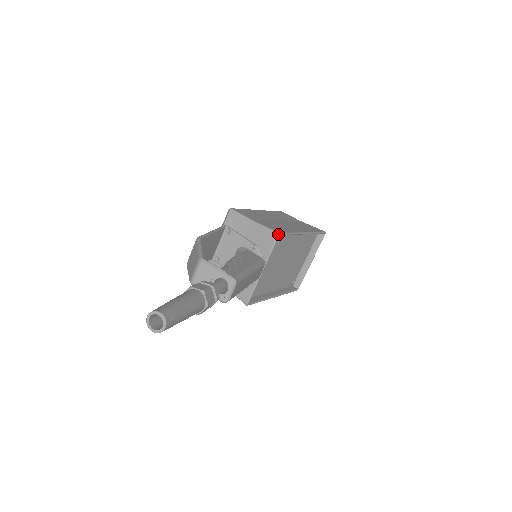
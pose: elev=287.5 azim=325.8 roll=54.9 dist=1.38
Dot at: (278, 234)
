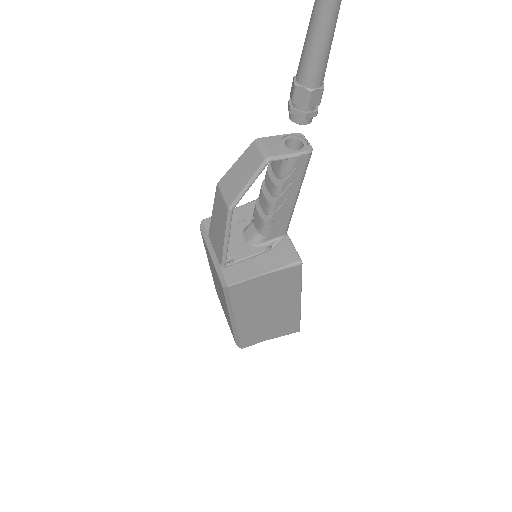
Dot at: occluded
